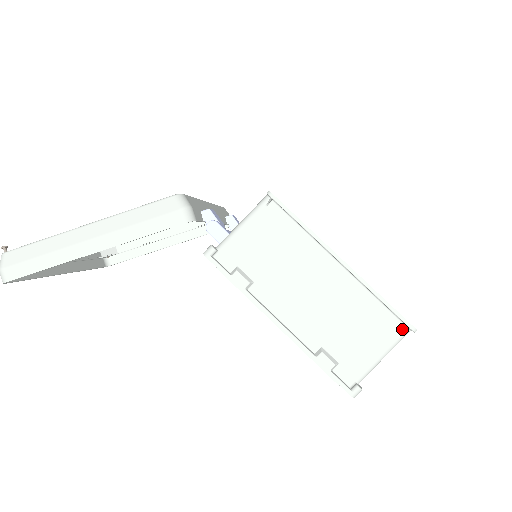
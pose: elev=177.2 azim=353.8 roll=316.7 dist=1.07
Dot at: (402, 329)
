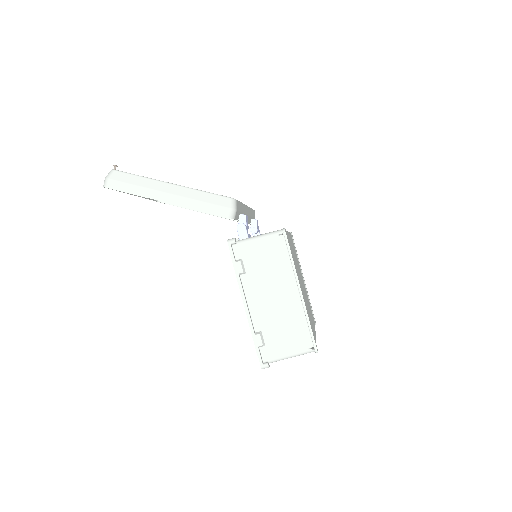
Dot at: (311, 348)
